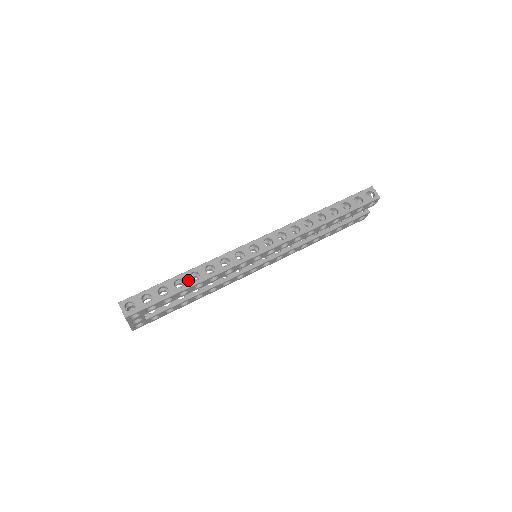
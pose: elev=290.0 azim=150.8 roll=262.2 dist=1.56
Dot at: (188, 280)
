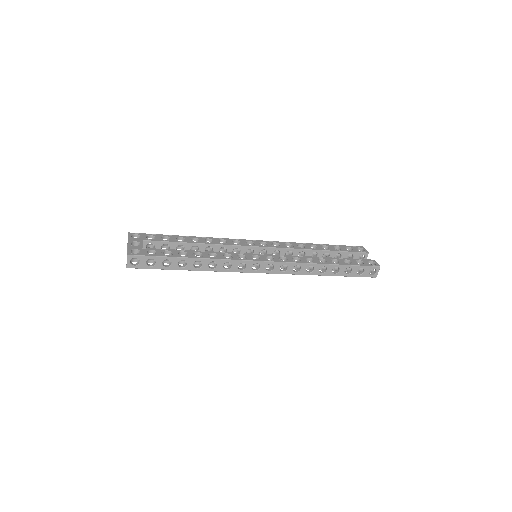
Dot at: (191, 265)
